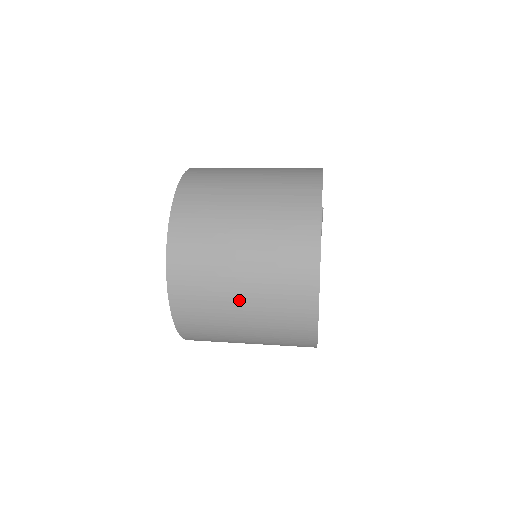
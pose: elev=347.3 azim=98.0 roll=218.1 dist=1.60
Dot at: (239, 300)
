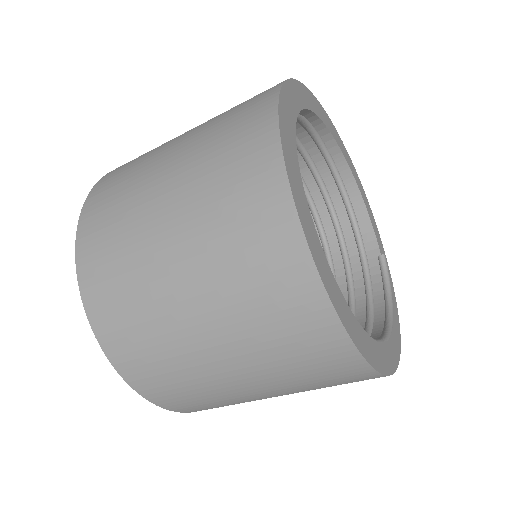
Dot at: (170, 153)
